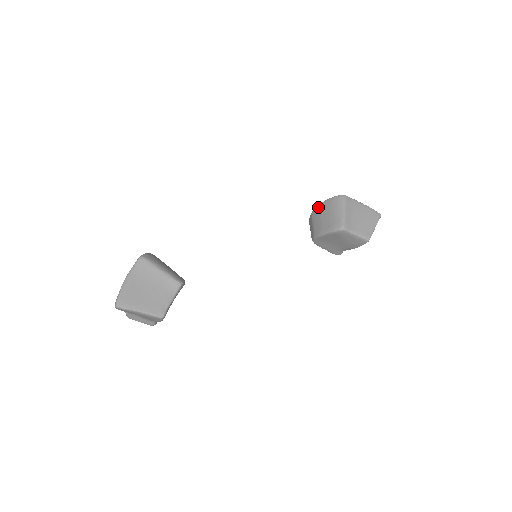
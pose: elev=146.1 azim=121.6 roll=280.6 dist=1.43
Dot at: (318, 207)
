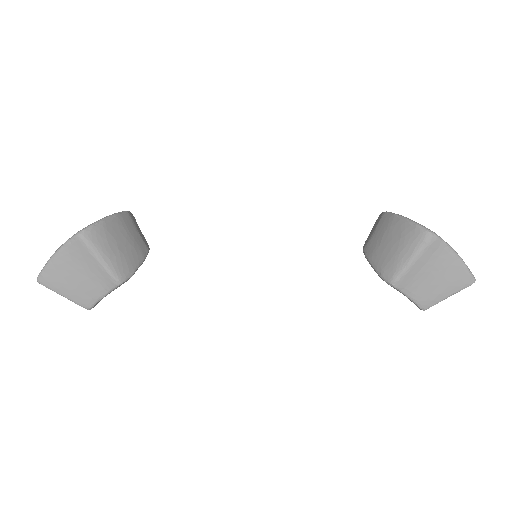
Dot at: (392, 218)
